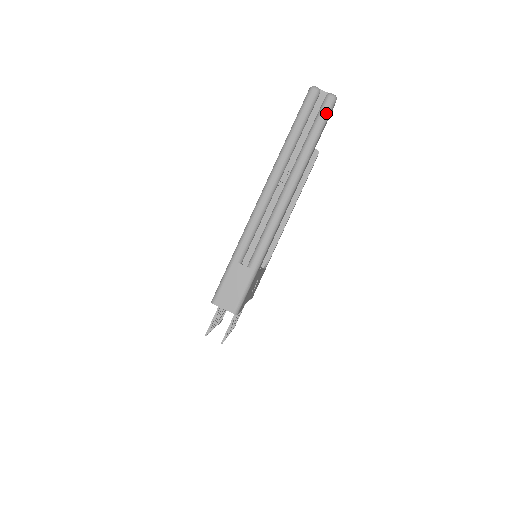
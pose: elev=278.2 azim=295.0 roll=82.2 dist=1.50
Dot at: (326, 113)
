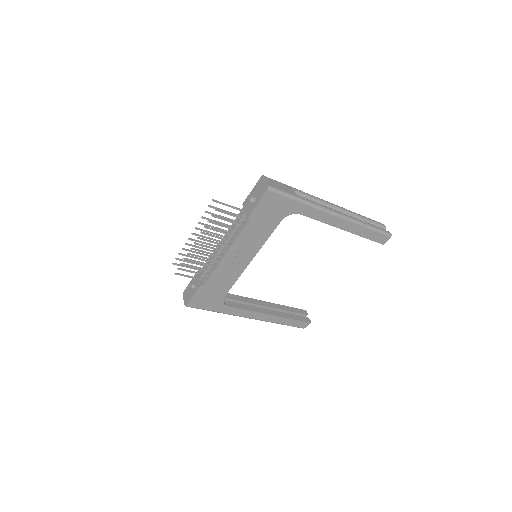
Dot at: (383, 231)
